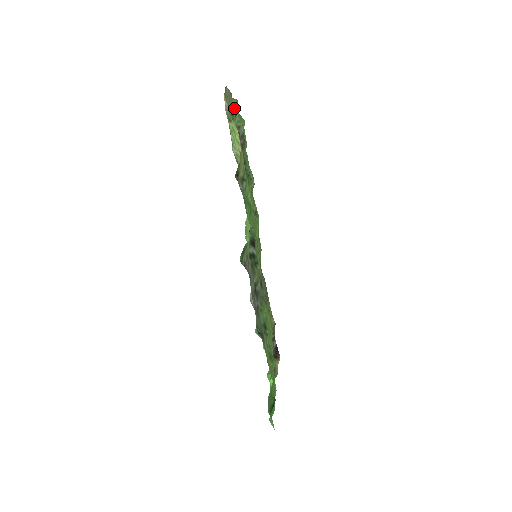
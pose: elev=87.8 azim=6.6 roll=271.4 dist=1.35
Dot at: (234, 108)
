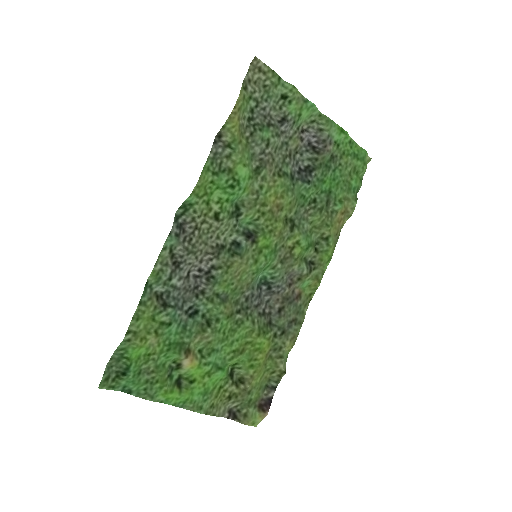
Dot at: (288, 93)
